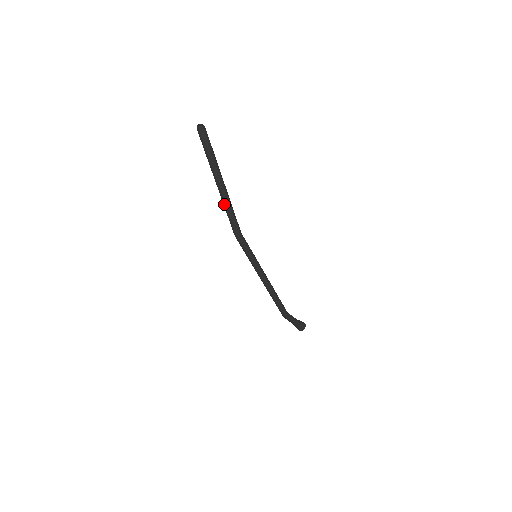
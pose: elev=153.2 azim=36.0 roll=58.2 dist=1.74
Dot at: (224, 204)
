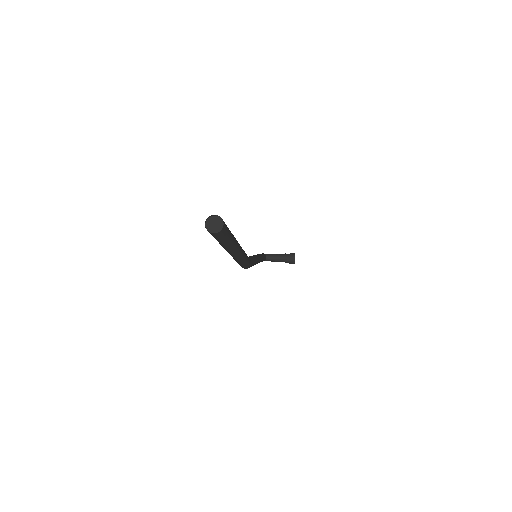
Dot at: (239, 260)
